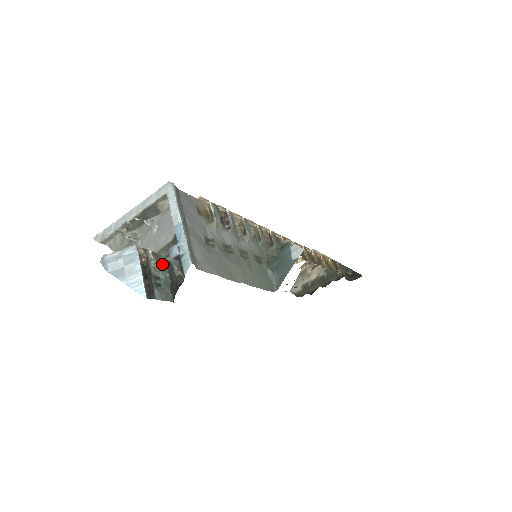
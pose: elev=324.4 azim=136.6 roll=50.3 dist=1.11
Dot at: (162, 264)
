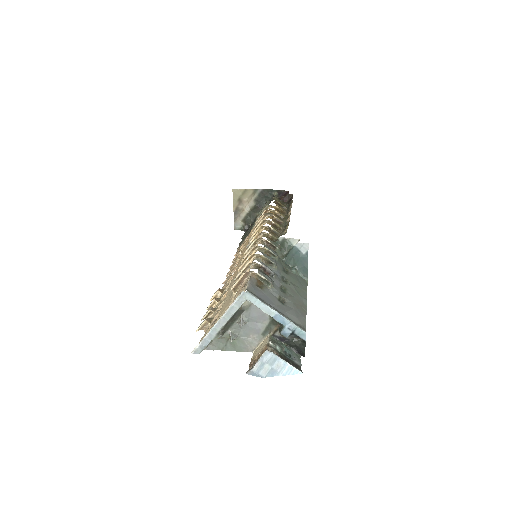
Dot at: (277, 341)
